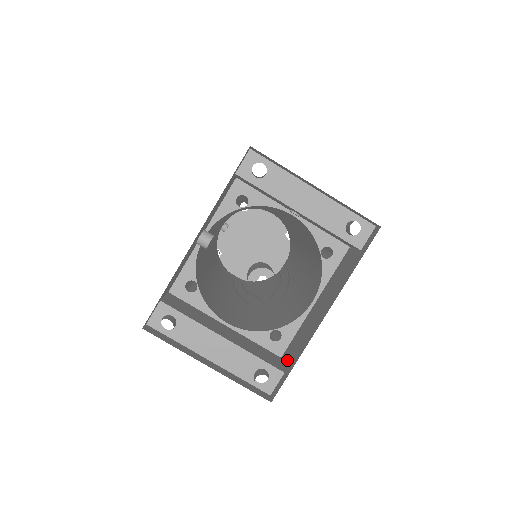
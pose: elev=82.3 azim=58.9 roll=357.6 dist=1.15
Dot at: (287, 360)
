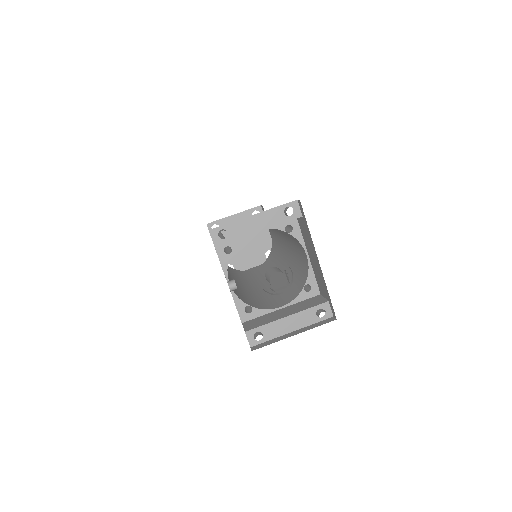
Dot at: (324, 294)
